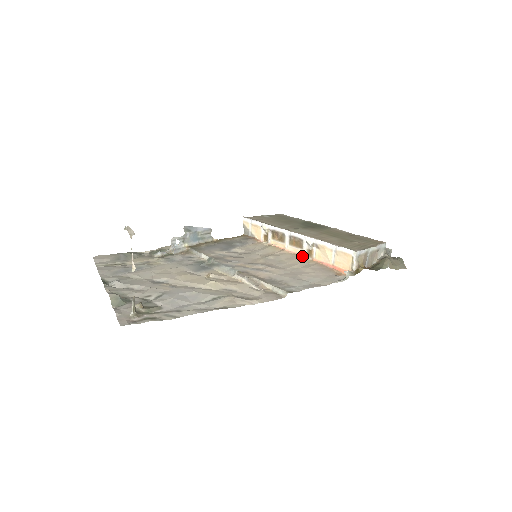
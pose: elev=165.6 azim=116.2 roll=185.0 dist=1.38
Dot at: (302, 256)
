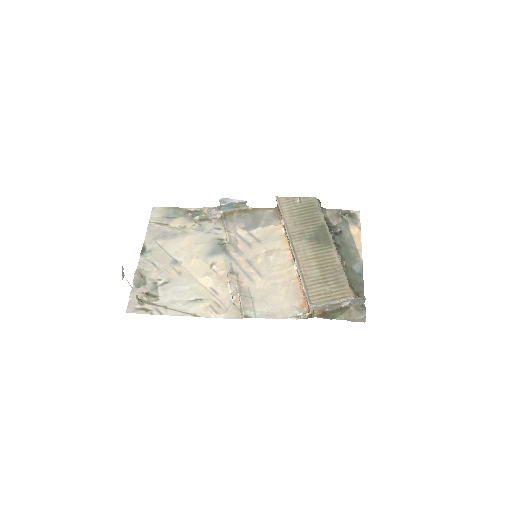
Dot at: occluded
